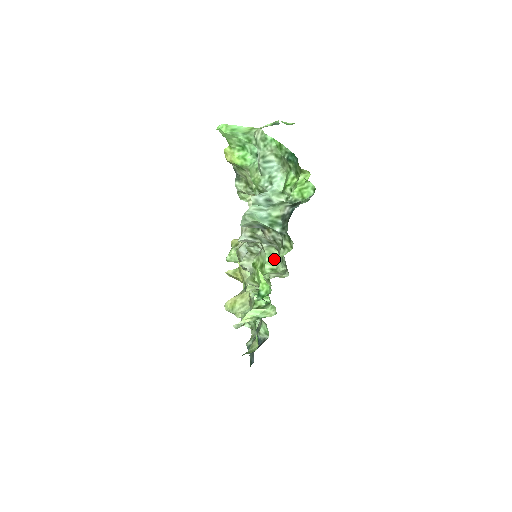
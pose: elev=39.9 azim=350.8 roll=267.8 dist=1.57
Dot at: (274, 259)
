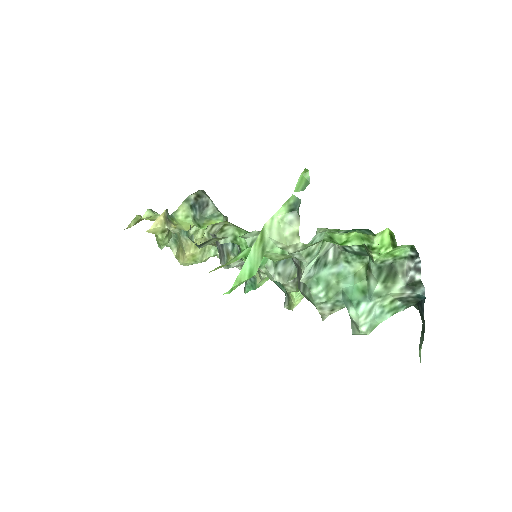
Dot at: occluded
